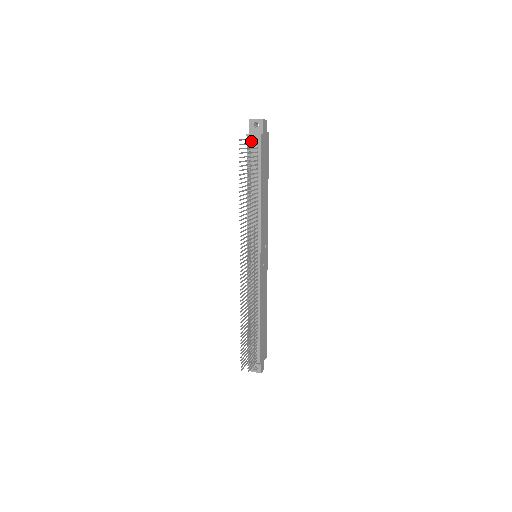
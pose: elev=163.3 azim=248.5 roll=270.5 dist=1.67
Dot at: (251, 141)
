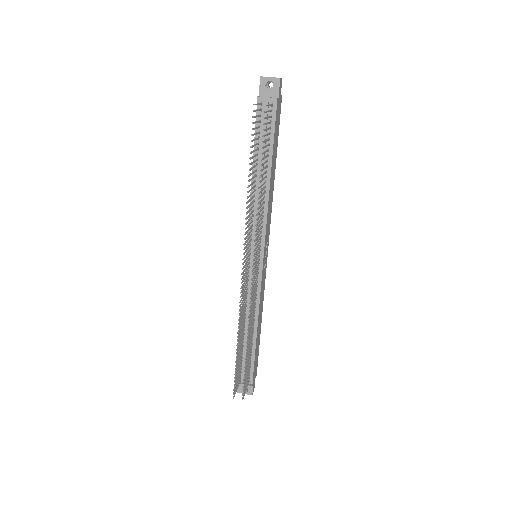
Dot at: (262, 106)
